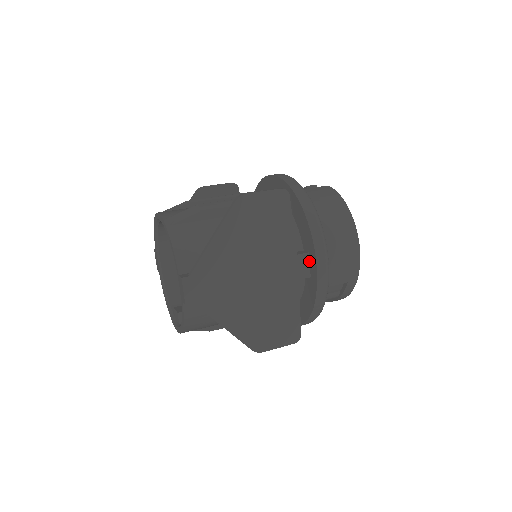
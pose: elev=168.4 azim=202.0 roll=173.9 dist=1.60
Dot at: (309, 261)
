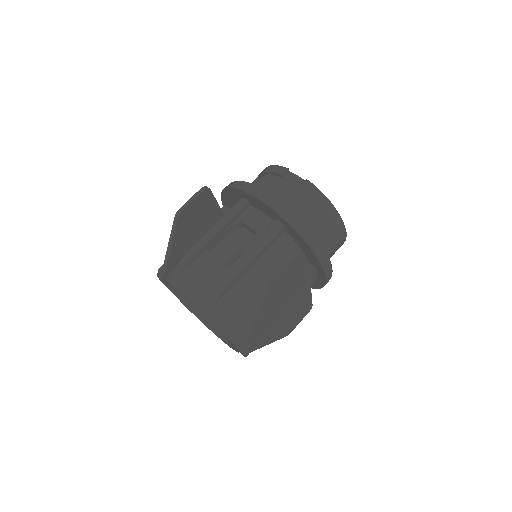
Dot at: (316, 271)
